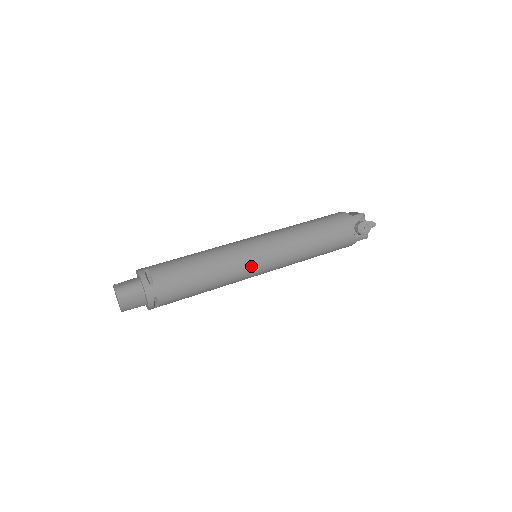
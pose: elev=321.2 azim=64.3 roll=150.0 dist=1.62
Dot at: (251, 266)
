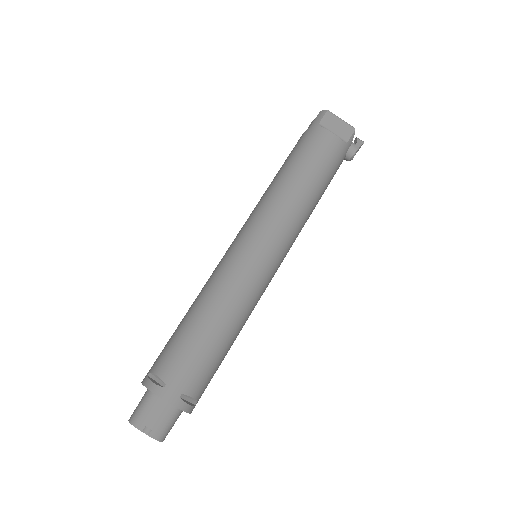
Dot at: occluded
